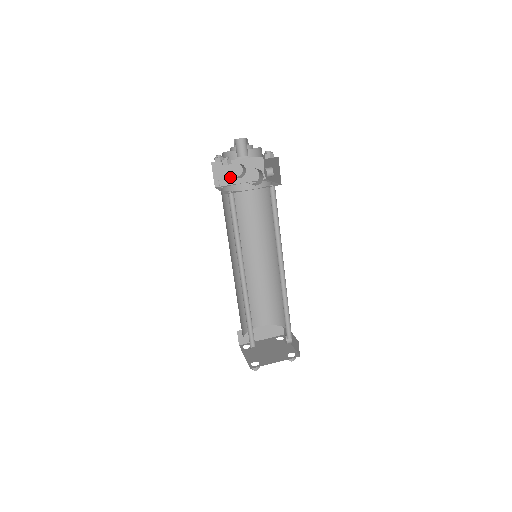
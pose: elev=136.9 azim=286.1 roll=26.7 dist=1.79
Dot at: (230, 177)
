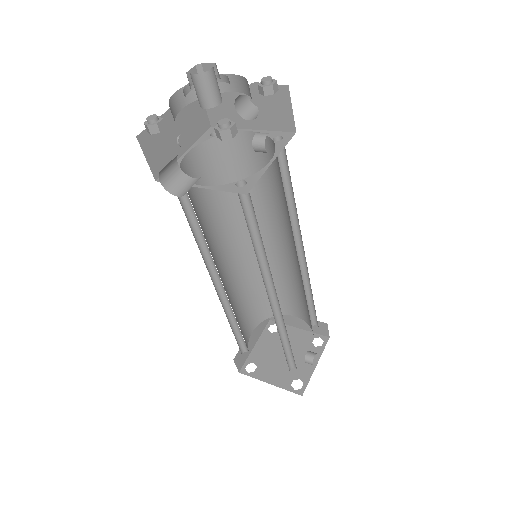
Dot at: (233, 115)
